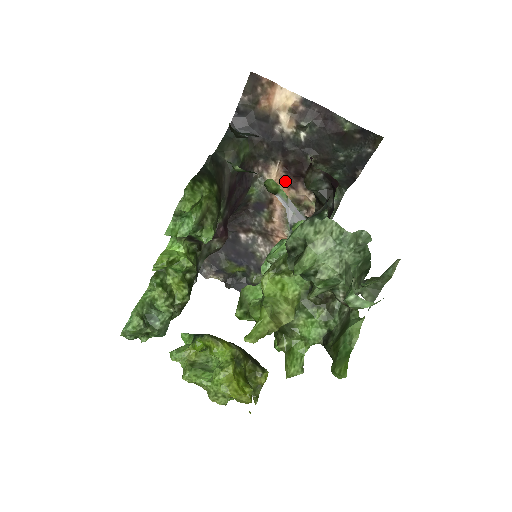
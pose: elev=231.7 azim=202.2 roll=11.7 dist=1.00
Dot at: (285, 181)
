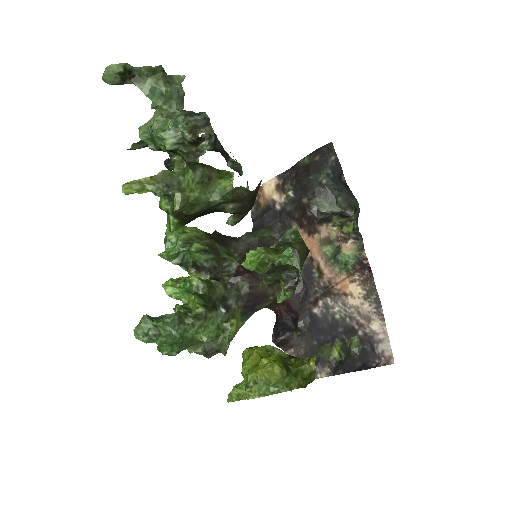
Dot at: (307, 234)
